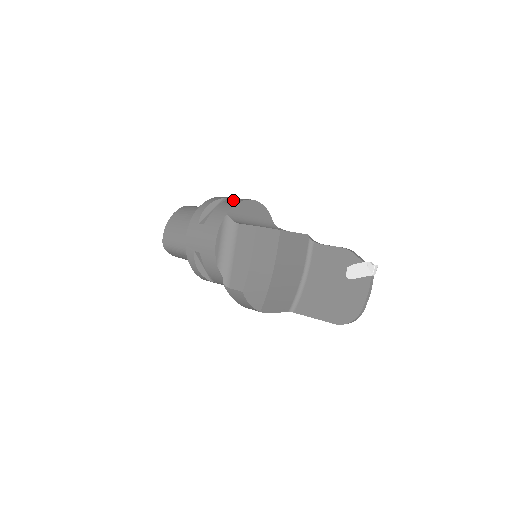
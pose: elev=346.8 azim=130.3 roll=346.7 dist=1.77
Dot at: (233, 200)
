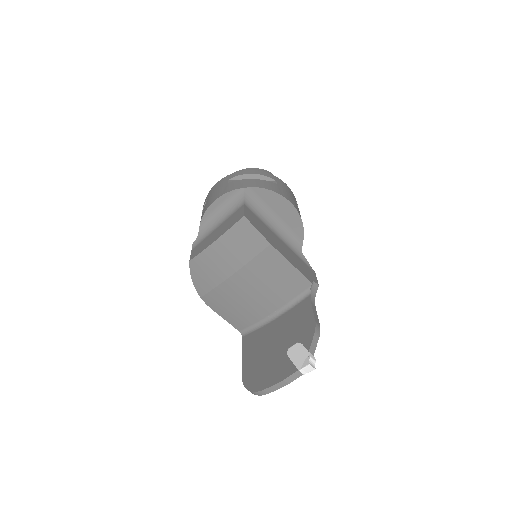
Dot at: (272, 186)
